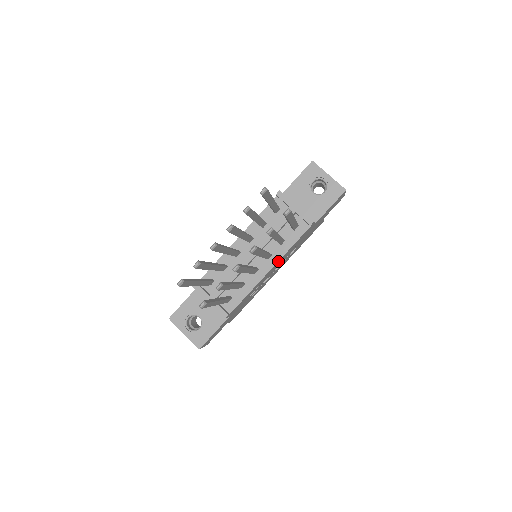
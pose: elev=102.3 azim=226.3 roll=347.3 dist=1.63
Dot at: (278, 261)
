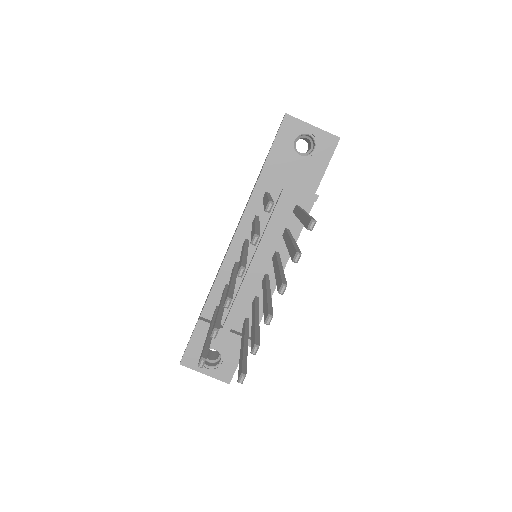
Dot at: (289, 257)
